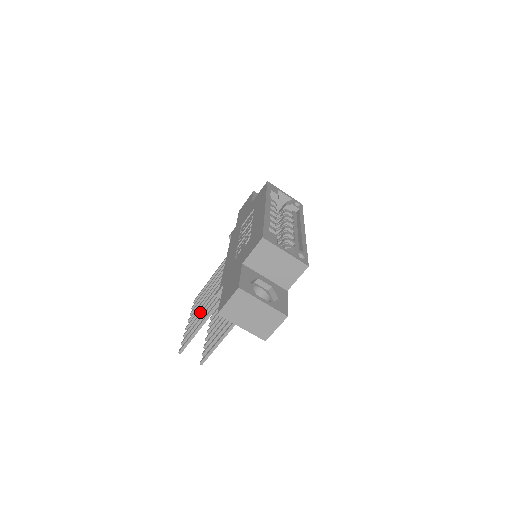
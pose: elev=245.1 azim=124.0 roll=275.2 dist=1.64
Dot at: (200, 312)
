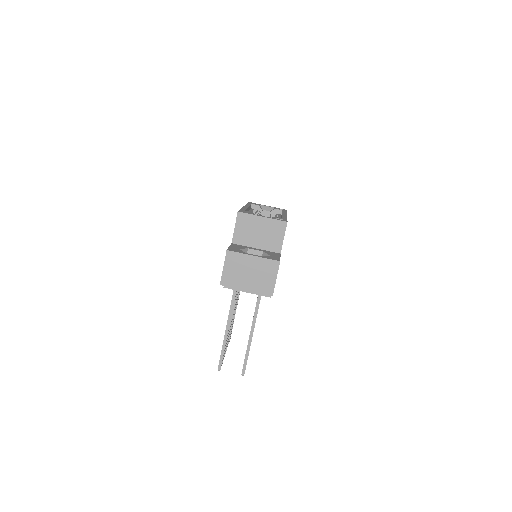
Dot at: occluded
